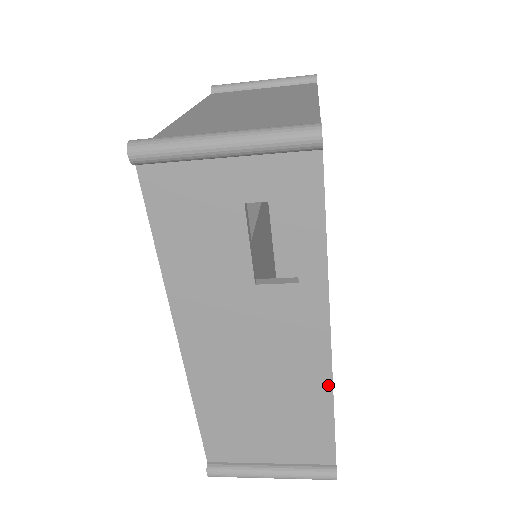
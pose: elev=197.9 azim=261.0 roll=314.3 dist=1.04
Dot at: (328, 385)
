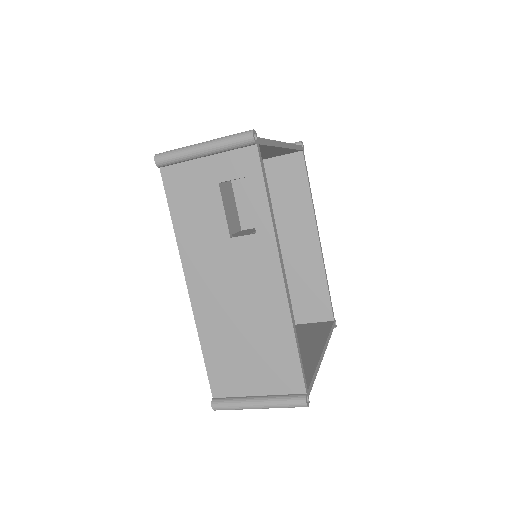
Dot at: (287, 315)
